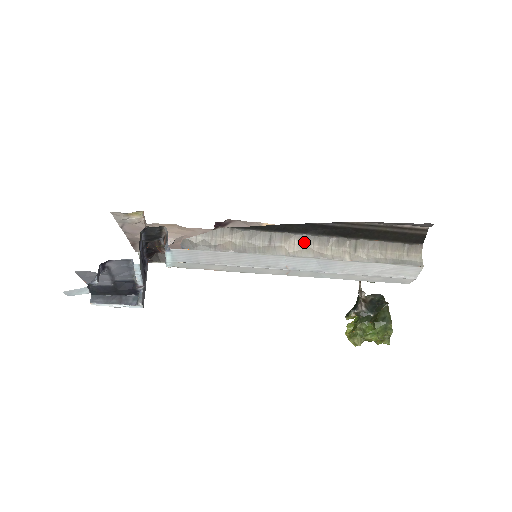
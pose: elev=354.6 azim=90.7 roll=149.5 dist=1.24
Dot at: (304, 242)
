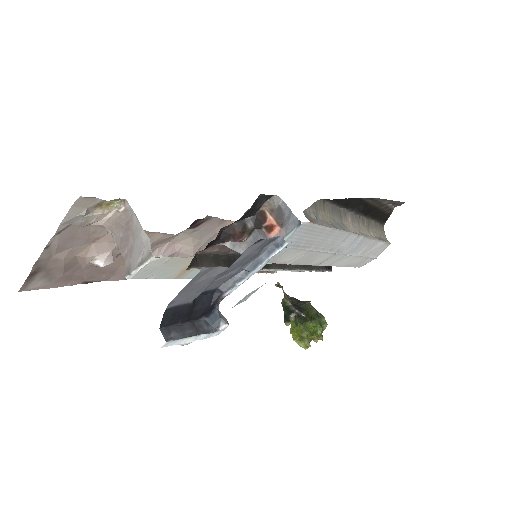
Dot at: (352, 220)
